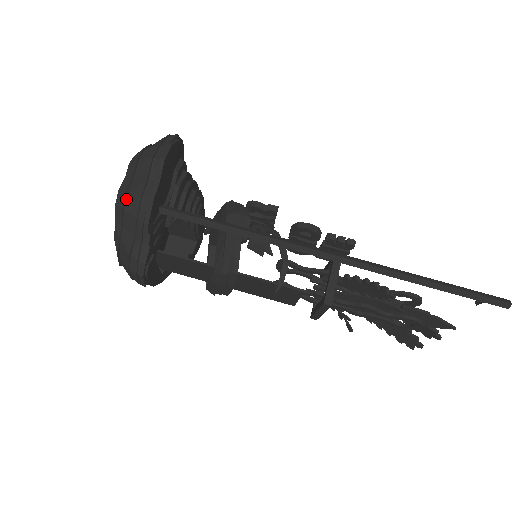
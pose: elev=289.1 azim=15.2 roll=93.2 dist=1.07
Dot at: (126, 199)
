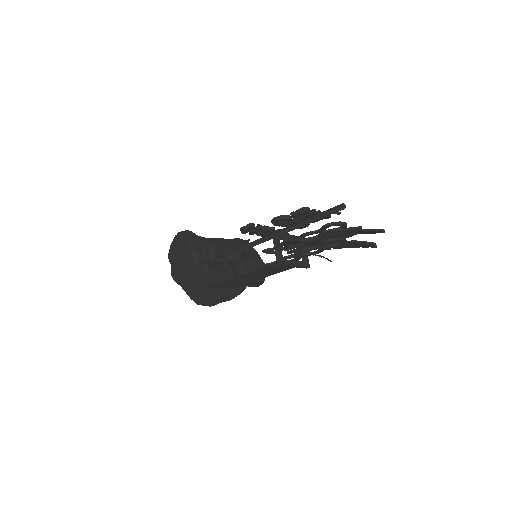
Dot at: (174, 277)
